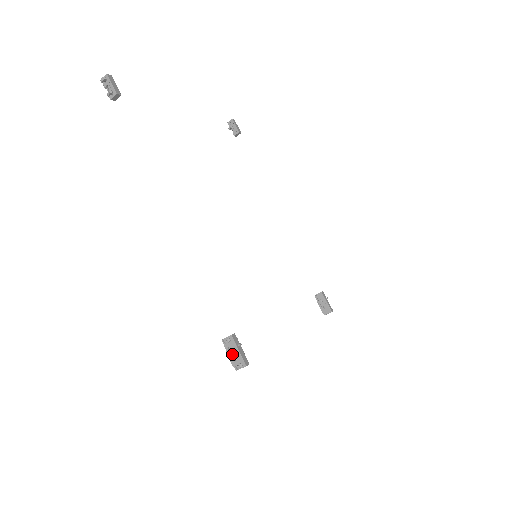
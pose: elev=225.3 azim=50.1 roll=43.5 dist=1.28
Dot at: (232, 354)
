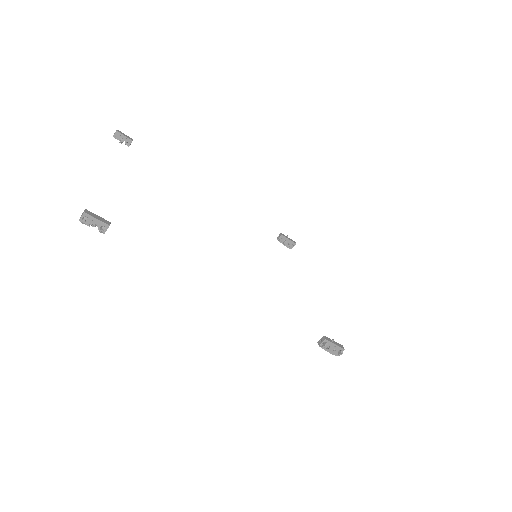
Dot at: (331, 349)
